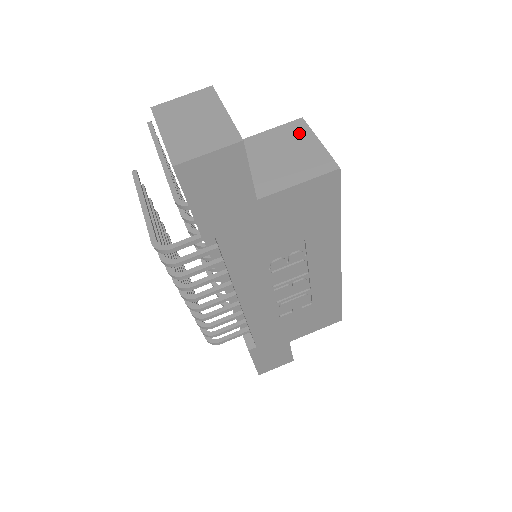
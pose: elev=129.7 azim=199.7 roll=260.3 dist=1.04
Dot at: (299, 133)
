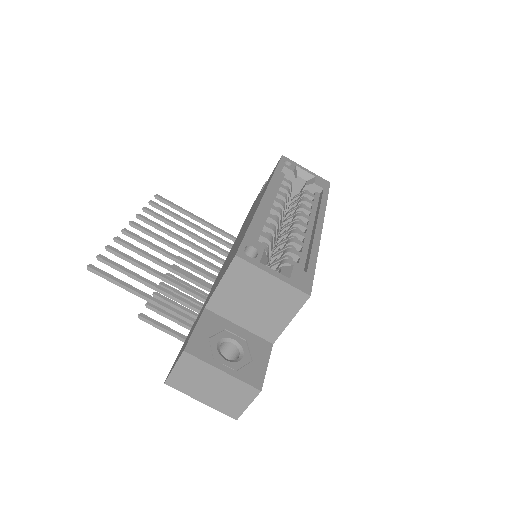
Dot at: (249, 274)
